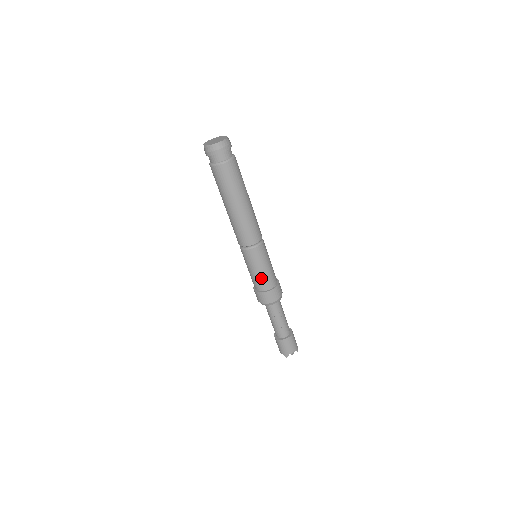
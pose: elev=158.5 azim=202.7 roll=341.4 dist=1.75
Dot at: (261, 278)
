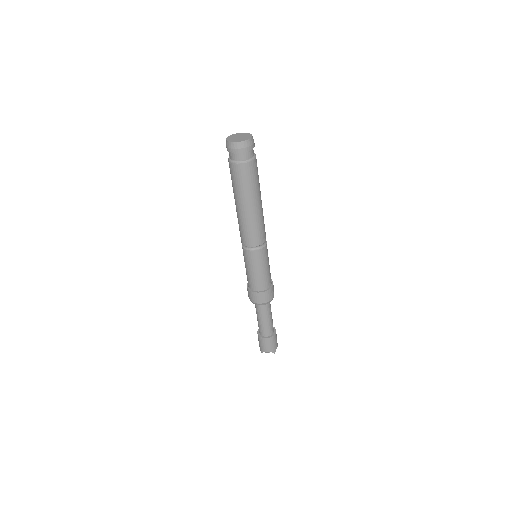
Dot at: (268, 275)
